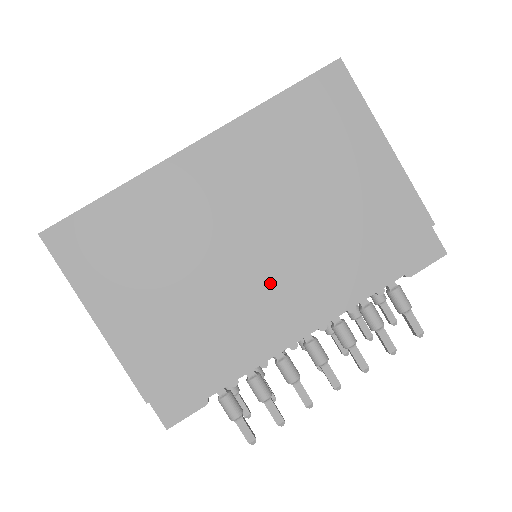
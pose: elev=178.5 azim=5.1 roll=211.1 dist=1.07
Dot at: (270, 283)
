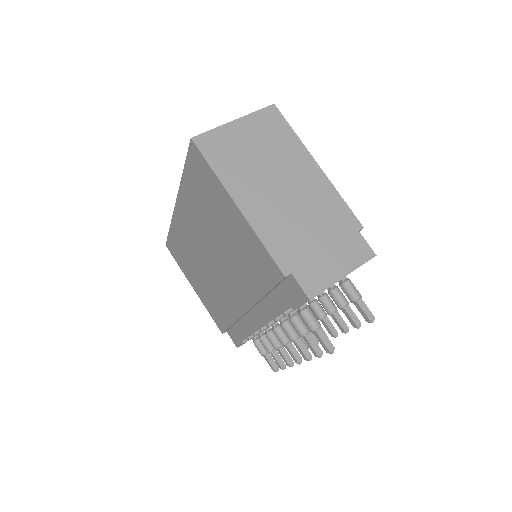
Dot at: (231, 292)
